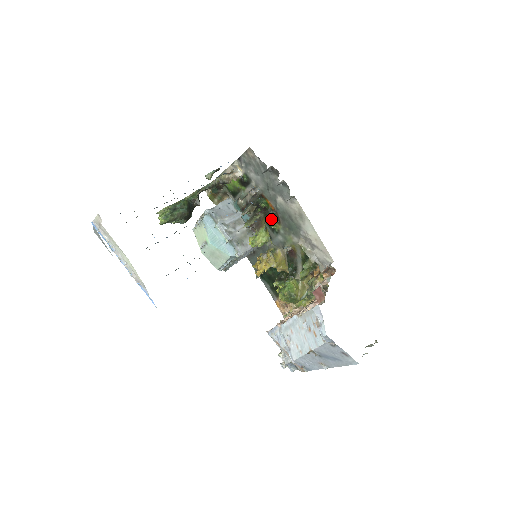
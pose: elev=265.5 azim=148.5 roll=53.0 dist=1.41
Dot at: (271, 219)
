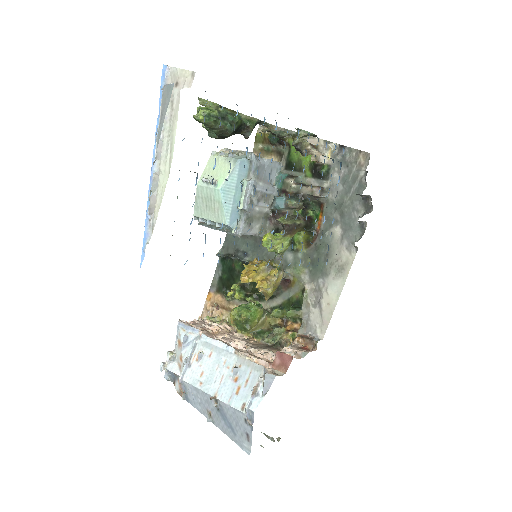
Dot at: (303, 233)
